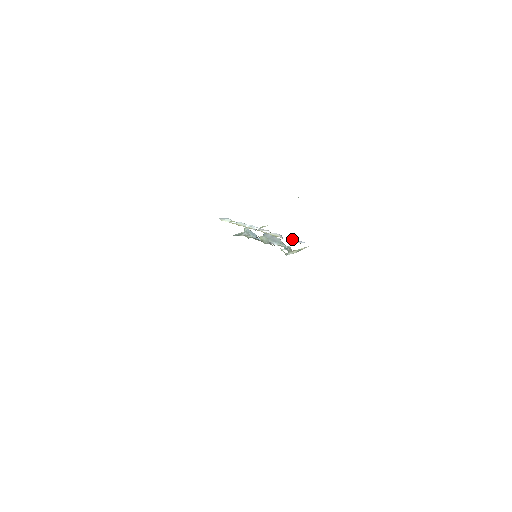
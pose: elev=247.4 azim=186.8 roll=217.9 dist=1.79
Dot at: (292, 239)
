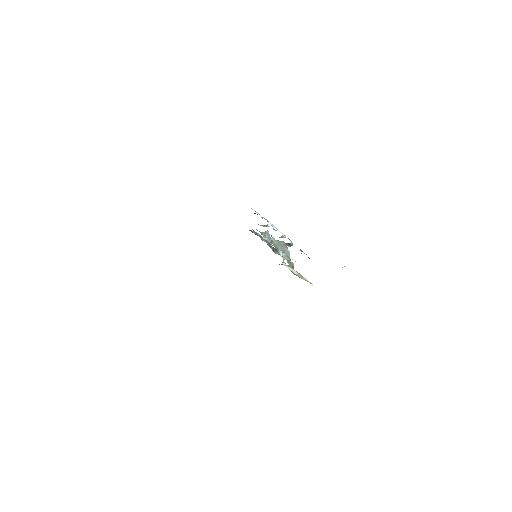
Dot at: occluded
